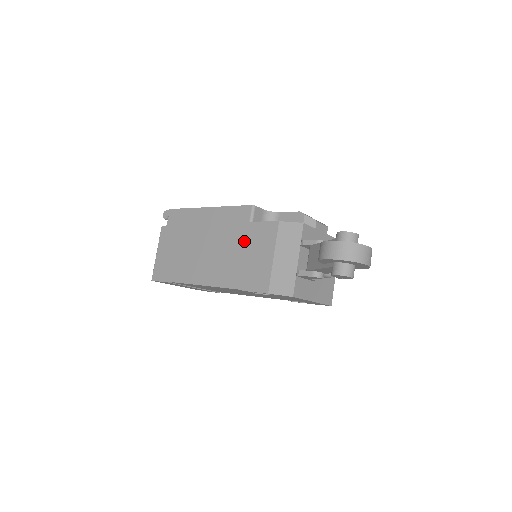
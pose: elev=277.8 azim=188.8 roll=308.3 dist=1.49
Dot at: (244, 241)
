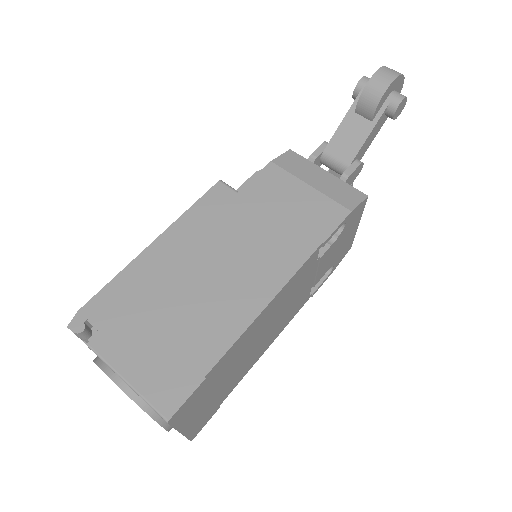
Dot at: (257, 210)
